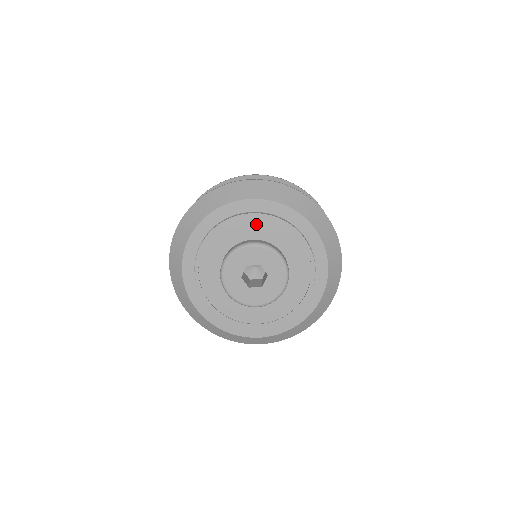
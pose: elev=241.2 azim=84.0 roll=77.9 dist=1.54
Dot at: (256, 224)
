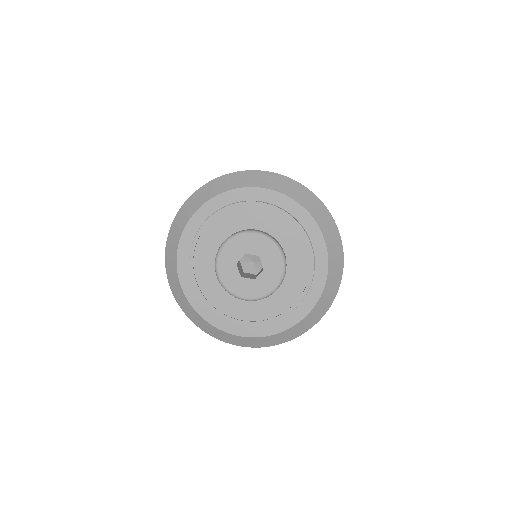
Dot at: (267, 215)
